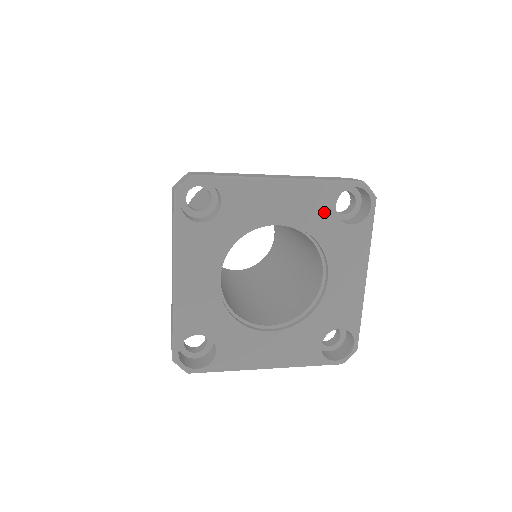
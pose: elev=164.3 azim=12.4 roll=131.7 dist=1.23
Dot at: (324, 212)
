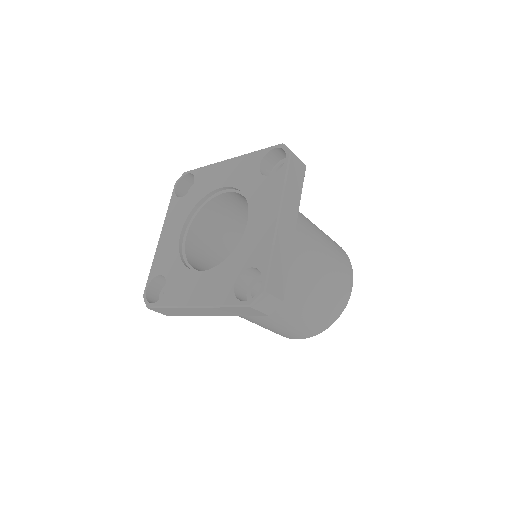
Dot at: (251, 172)
